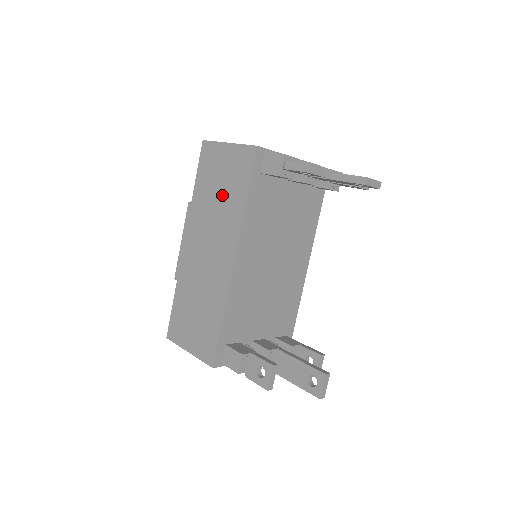
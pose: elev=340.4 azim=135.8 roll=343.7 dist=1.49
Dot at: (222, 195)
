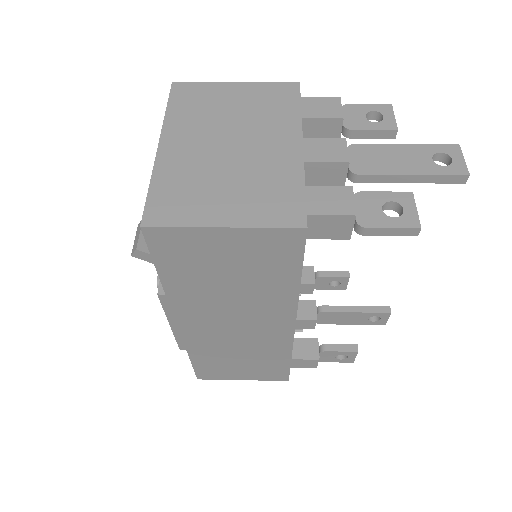
Dot at: (240, 283)
